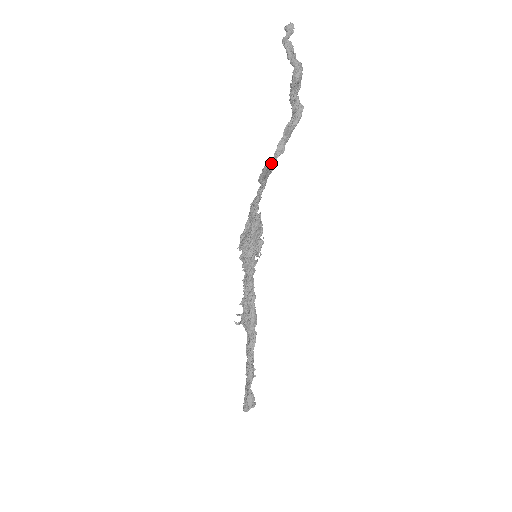
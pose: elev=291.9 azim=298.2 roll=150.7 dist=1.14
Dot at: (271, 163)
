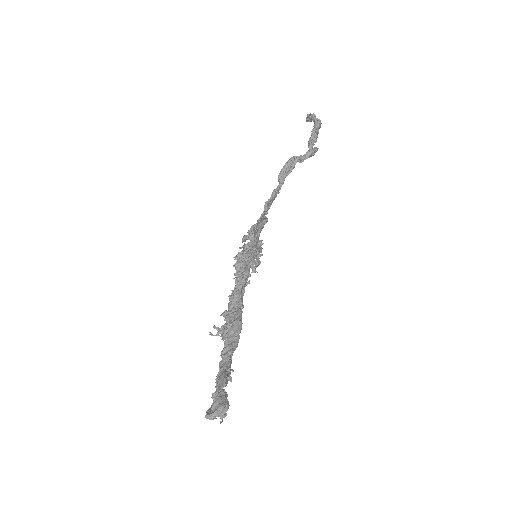
Dot at: (294, 158)
